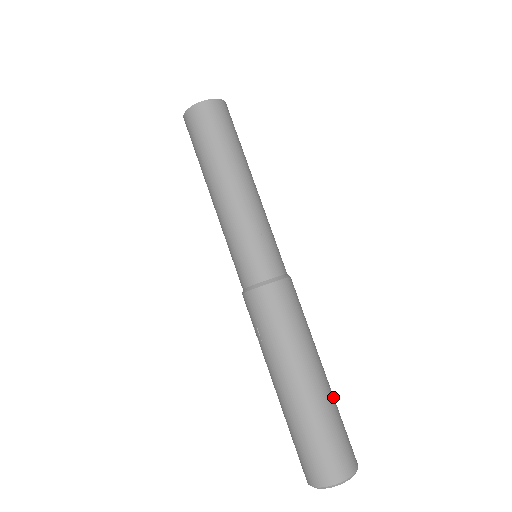
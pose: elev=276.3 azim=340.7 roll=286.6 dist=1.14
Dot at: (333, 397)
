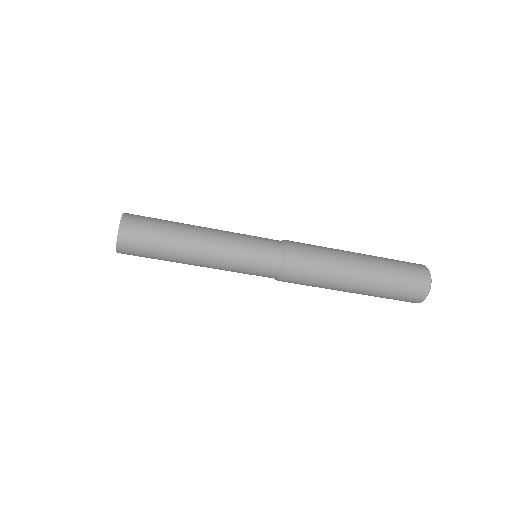
Dot at: (379, 286)
